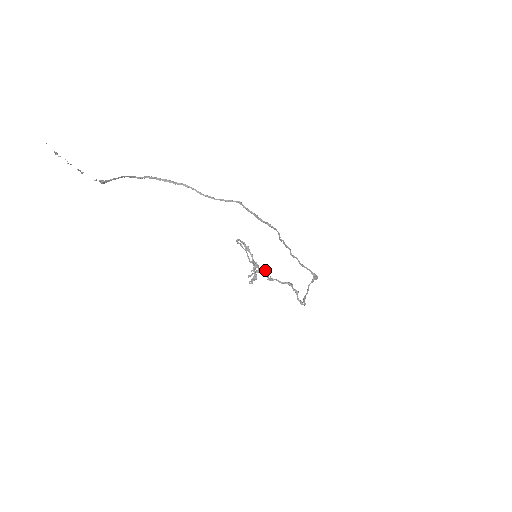
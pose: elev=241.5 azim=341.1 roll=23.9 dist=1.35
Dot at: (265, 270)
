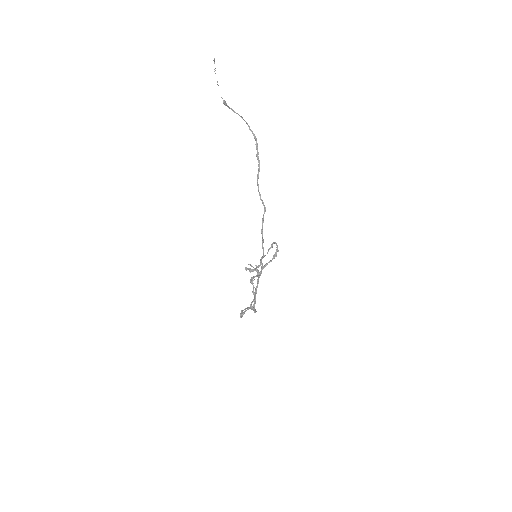
Dot at: (258, 274)
